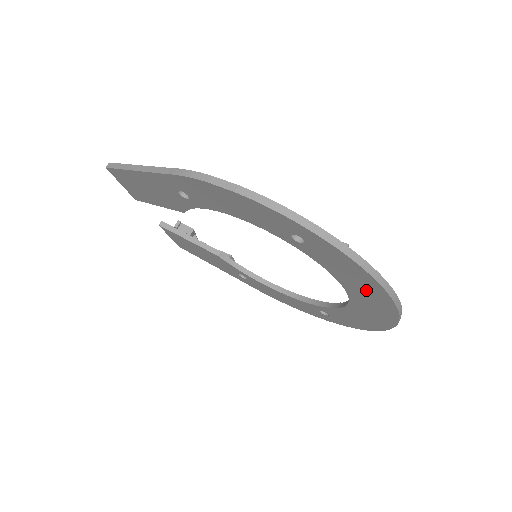
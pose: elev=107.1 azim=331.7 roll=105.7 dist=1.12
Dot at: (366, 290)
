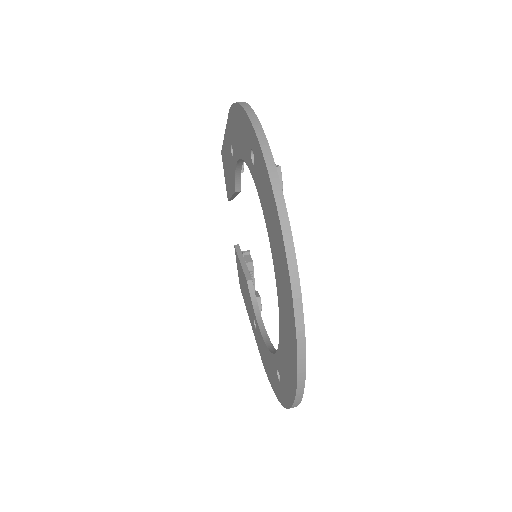
Dot at: (277, 242)
